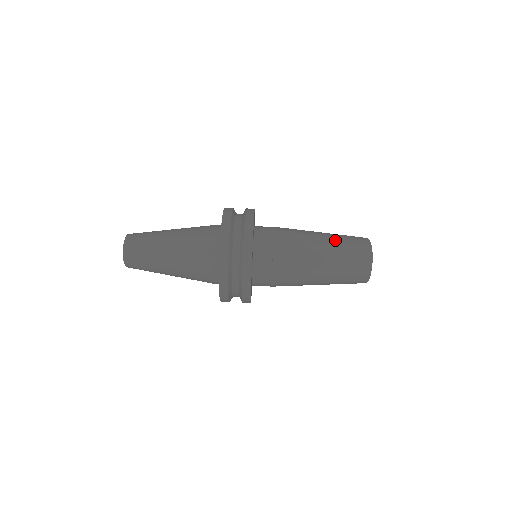
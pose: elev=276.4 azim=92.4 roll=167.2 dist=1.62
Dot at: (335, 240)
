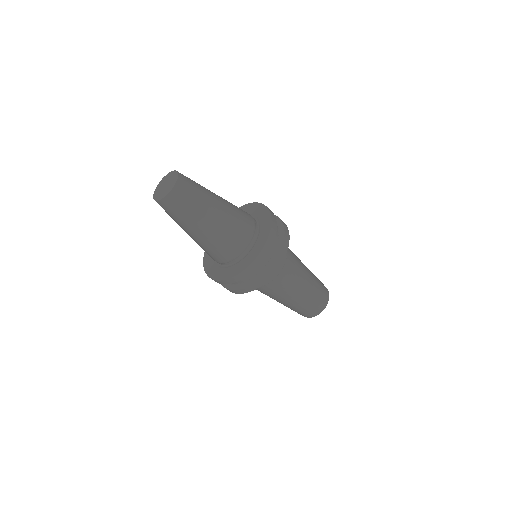
Dot at: (309, 297)
